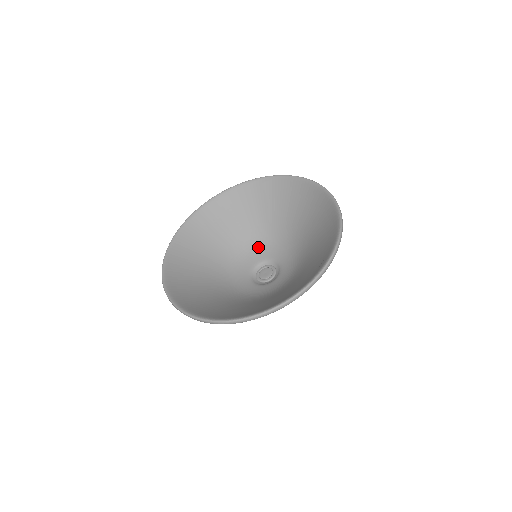
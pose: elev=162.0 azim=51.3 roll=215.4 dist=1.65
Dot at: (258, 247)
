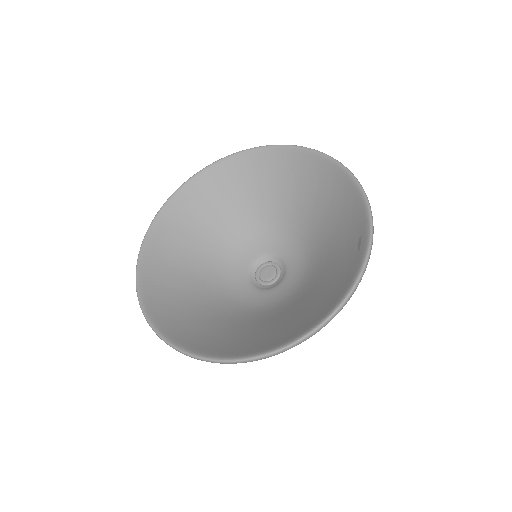
Dot at: (245, 244)
